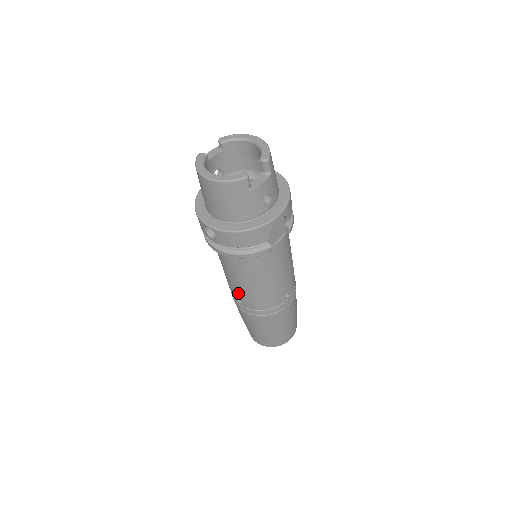
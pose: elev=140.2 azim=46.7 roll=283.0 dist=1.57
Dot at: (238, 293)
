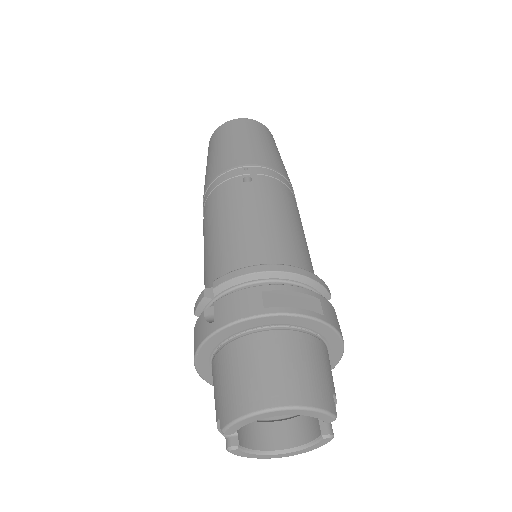
Dot at: occluded
